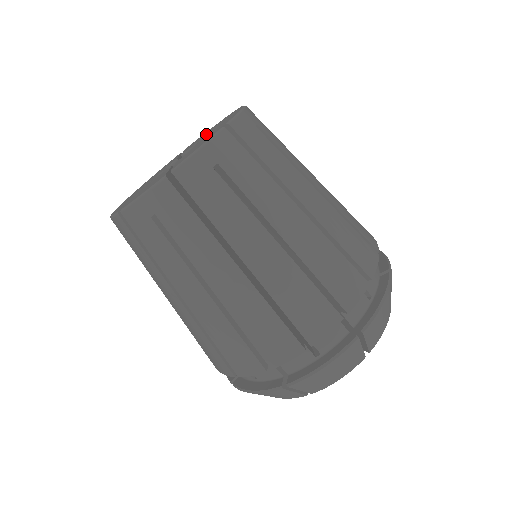
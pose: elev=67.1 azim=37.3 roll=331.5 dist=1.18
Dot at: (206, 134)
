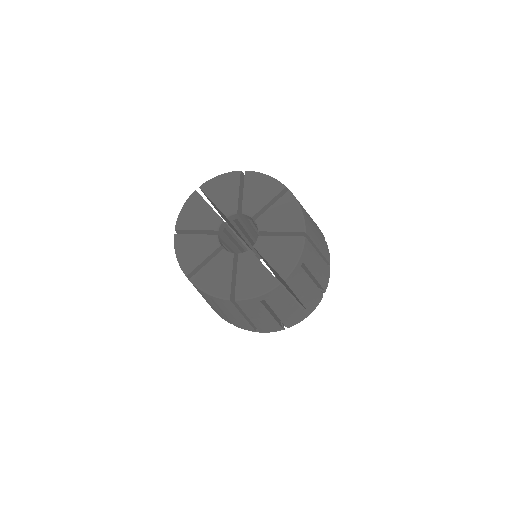
Dot at: (248, 201)
